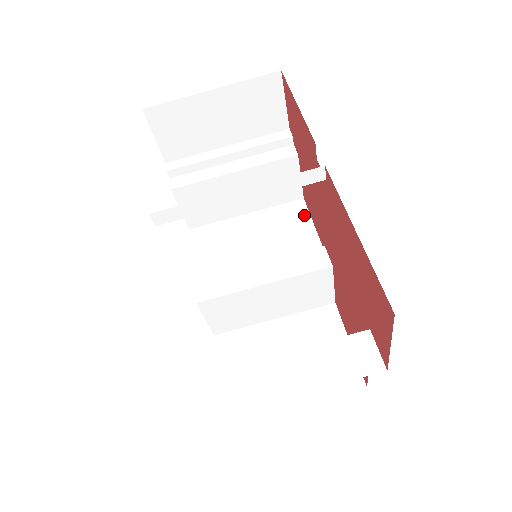
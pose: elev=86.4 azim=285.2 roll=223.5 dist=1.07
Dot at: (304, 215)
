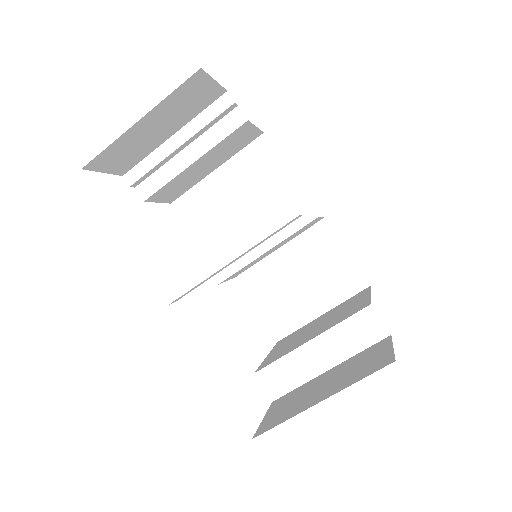
Dot at: (272, 155)
